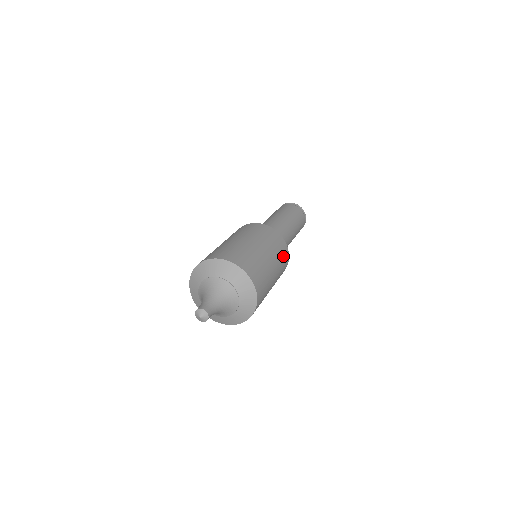
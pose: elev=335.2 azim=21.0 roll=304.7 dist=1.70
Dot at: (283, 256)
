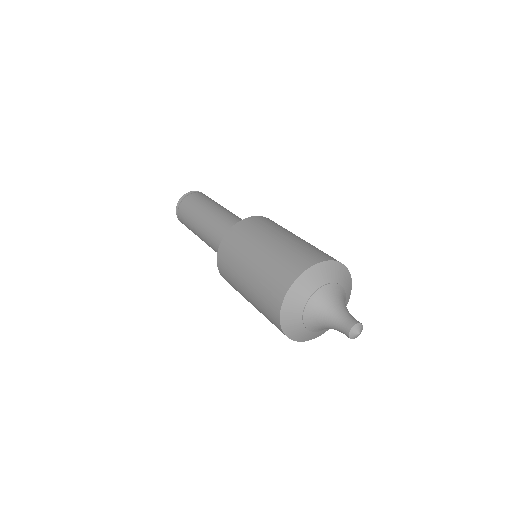
Dot at: occluded
